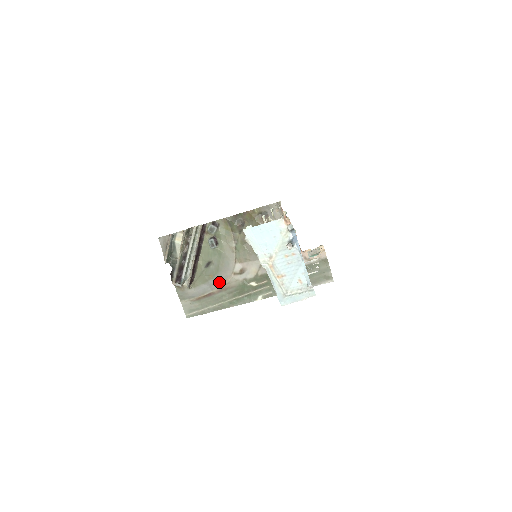
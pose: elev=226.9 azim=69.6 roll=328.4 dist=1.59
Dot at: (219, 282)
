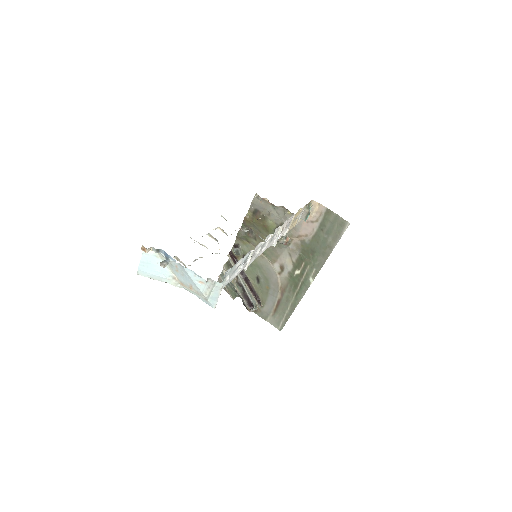
Dot at: (275, 288)
